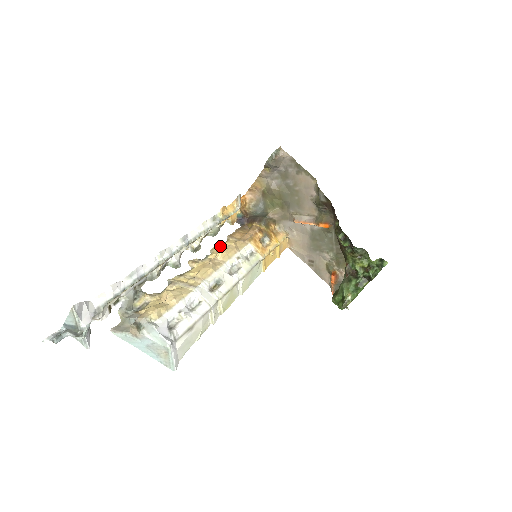
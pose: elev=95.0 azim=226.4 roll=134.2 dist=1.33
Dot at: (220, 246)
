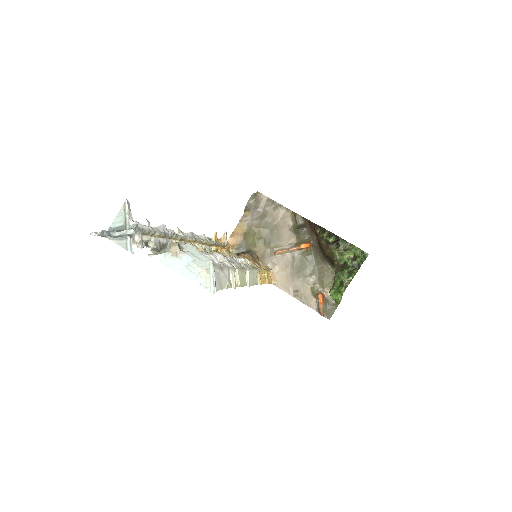
Dot at: occluded
